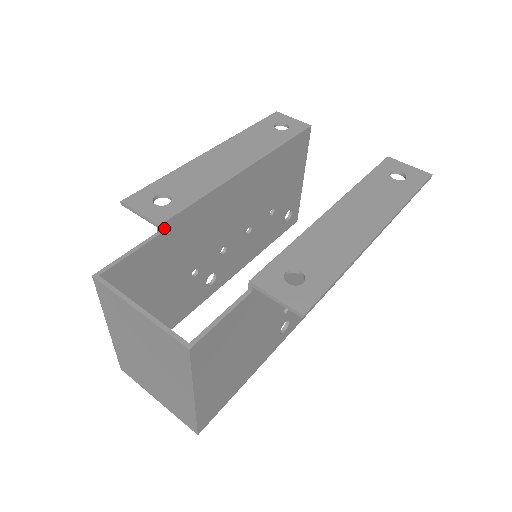
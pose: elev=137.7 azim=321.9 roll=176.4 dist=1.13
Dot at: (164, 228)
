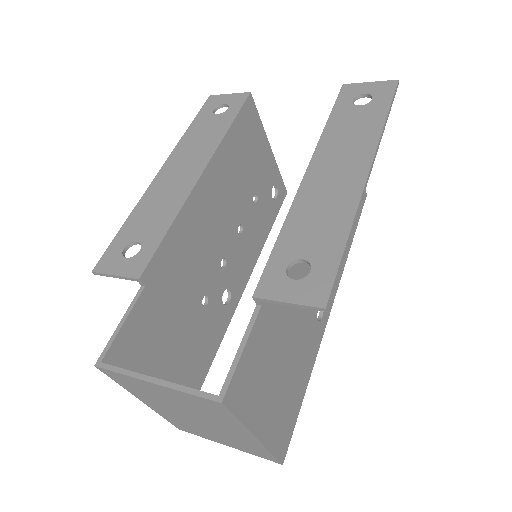
Dot at: (146, 278)
